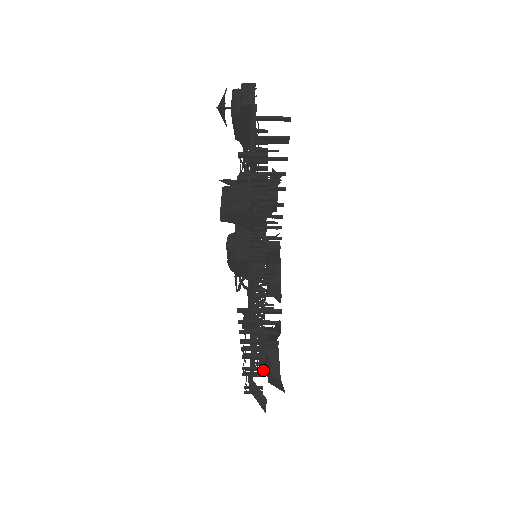
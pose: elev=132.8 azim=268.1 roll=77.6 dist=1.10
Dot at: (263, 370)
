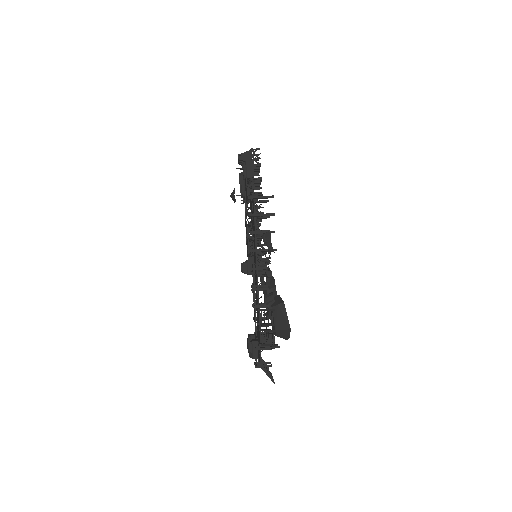
Dot at: occluded
